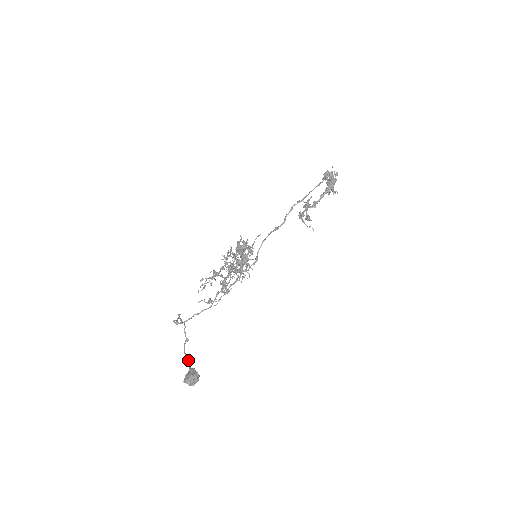
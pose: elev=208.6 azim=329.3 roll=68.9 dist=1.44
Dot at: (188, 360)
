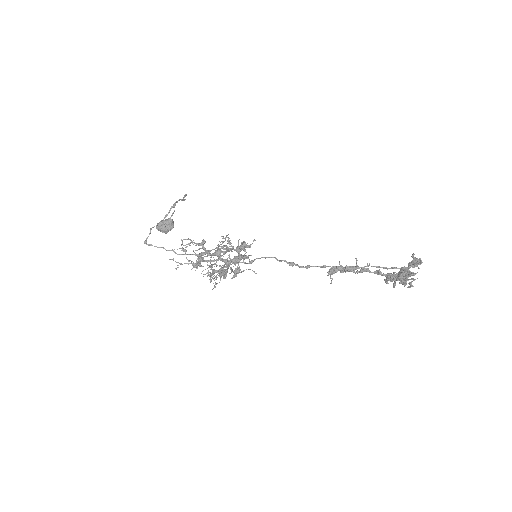
Dot at: (173, 212)
